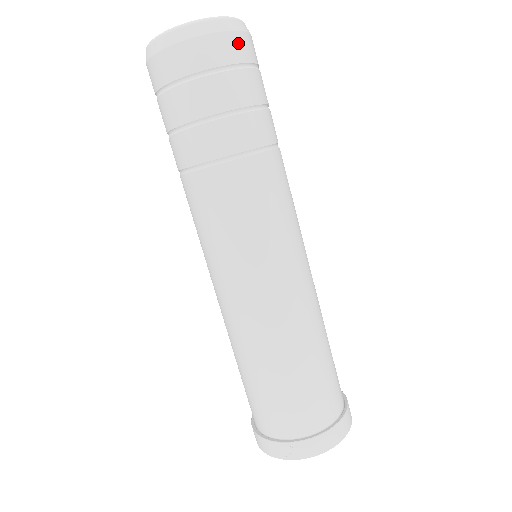
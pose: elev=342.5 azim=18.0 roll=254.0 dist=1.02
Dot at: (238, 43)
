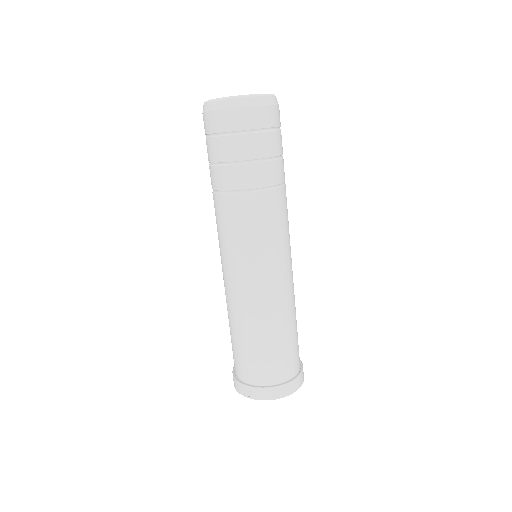
Dot at: (260, 114)
